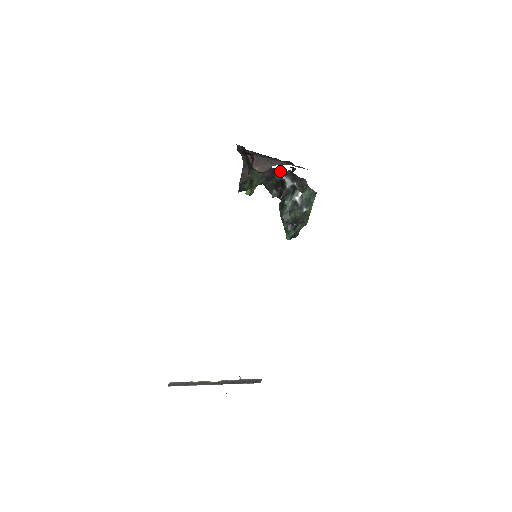
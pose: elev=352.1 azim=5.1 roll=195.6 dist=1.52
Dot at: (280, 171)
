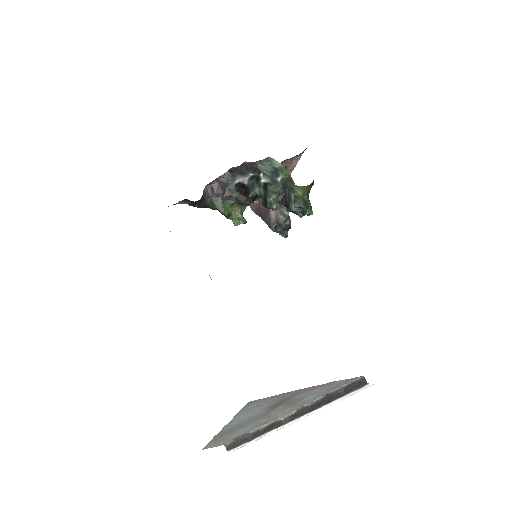
Dot at: (222, 181)
